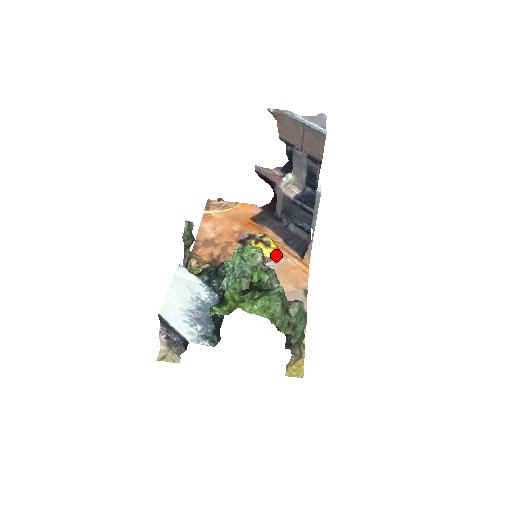
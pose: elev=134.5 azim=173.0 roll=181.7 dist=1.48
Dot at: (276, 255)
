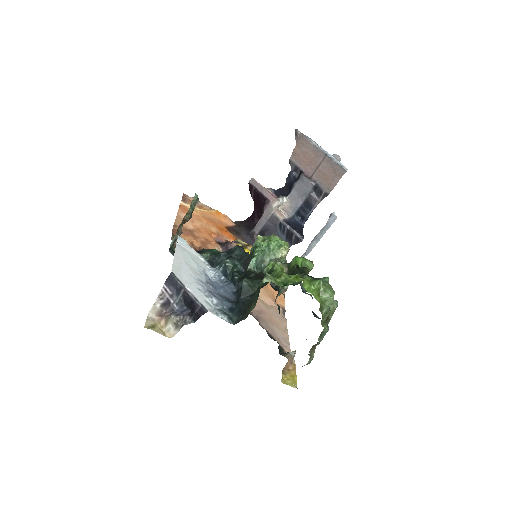
Dot at: occluded
